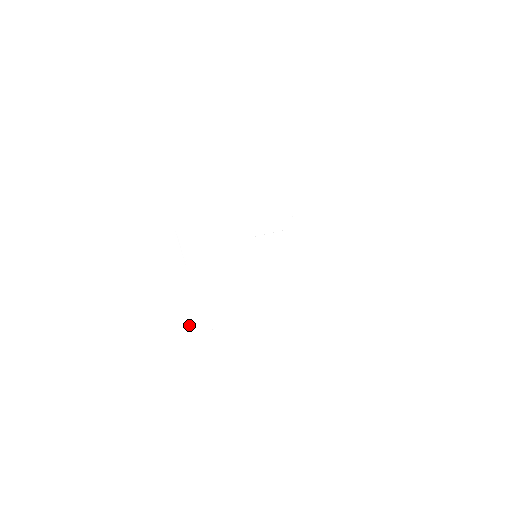
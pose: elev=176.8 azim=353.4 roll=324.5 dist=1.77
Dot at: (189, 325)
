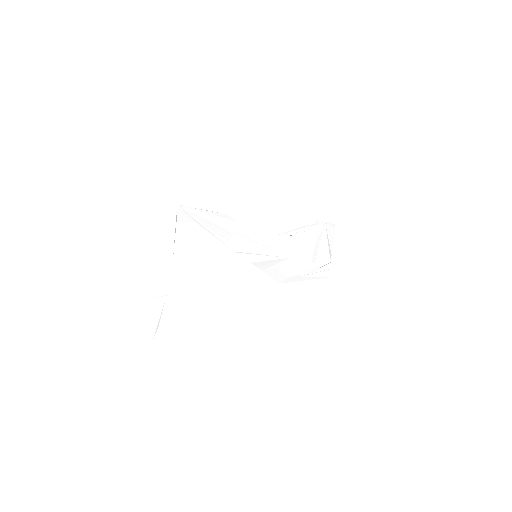
Dot at: (151, 318)
